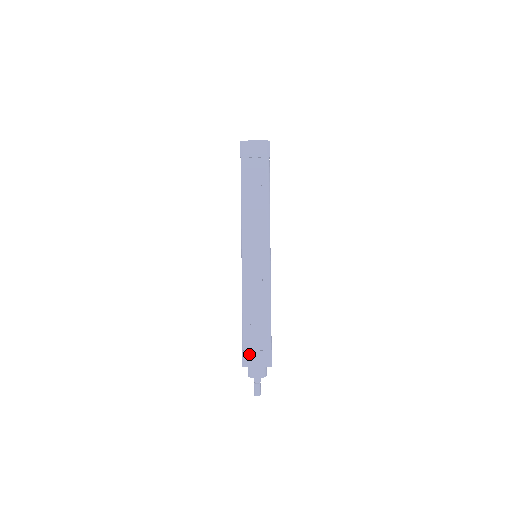
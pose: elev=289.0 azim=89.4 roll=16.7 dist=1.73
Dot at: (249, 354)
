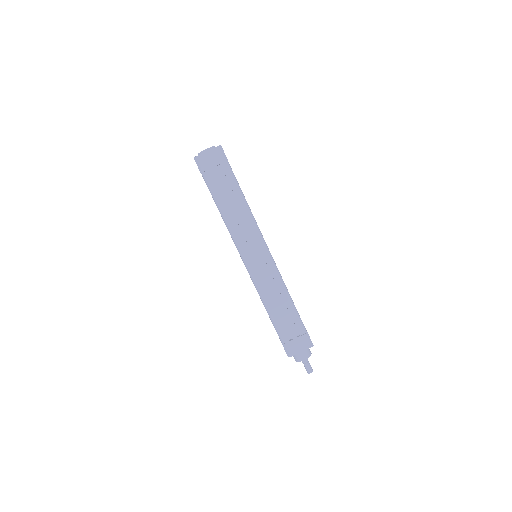
Dot at: (289, 345)
